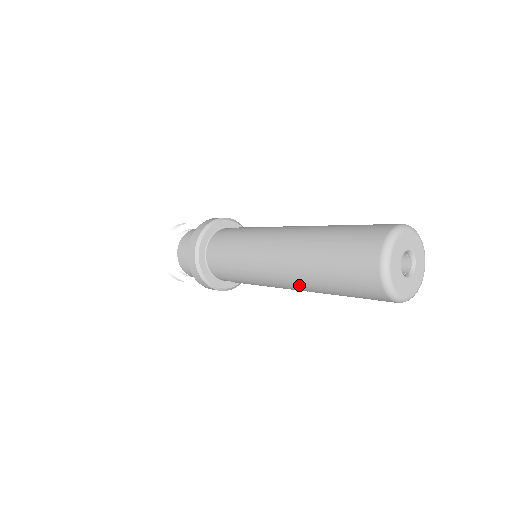
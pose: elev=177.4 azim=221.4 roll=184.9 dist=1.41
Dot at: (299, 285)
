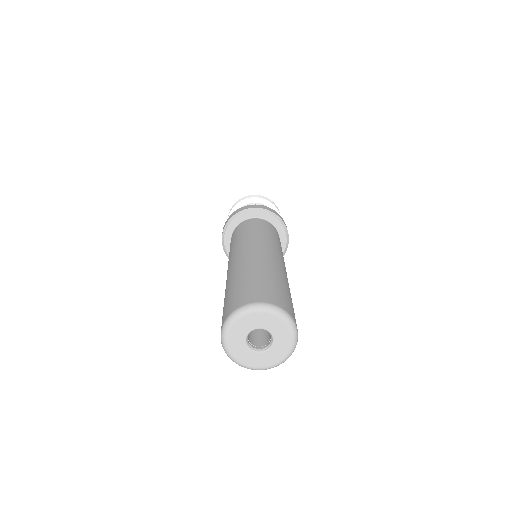
Dot at: occluded
